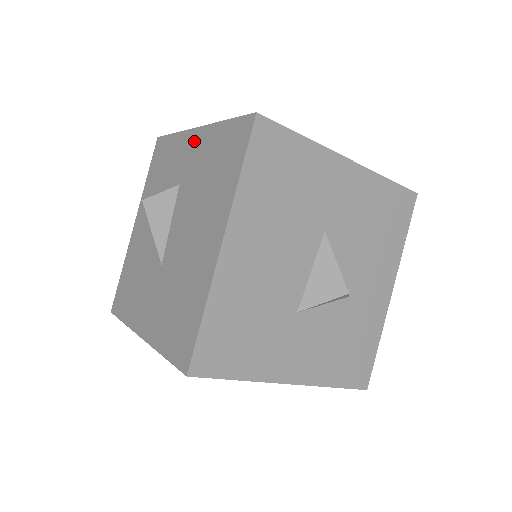
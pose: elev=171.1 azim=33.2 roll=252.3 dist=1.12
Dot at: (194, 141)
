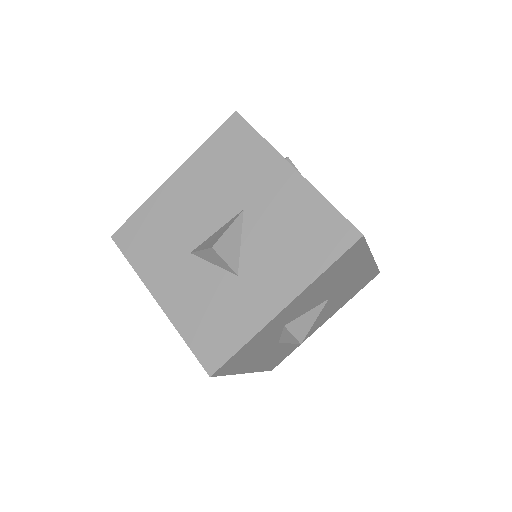
Dot at: occluded
